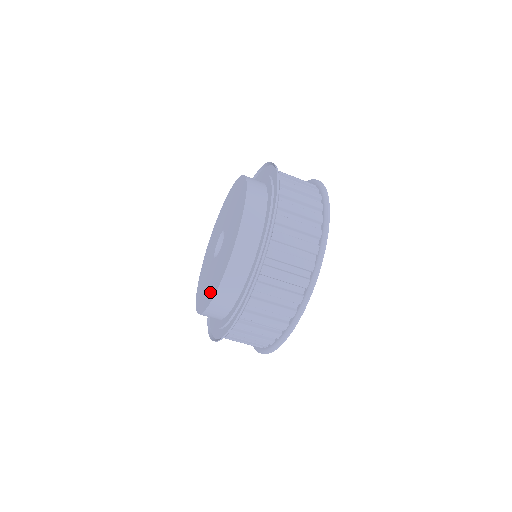
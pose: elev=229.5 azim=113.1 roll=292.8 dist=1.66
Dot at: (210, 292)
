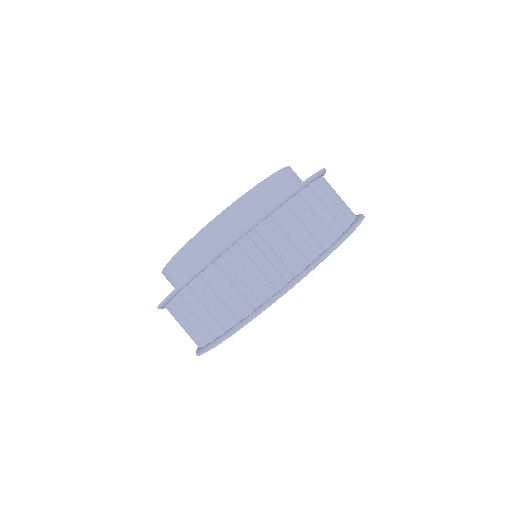
Dot at: occluded
